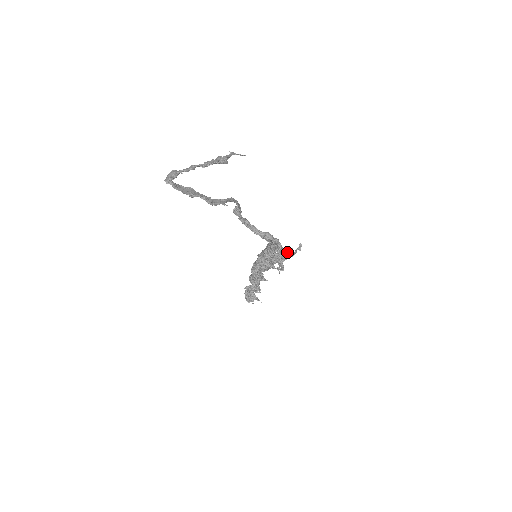
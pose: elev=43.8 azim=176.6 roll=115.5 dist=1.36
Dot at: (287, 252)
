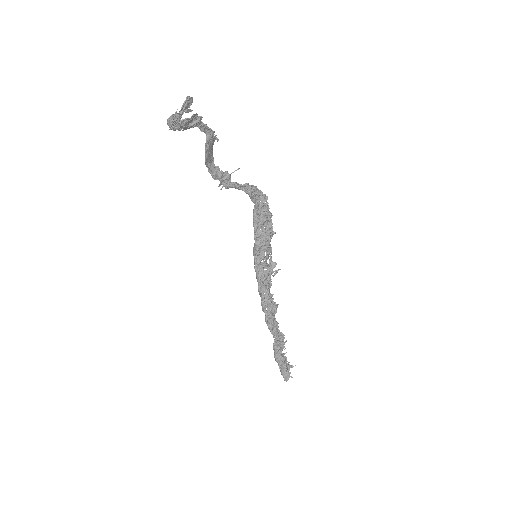
Dot at: (269, 214)
